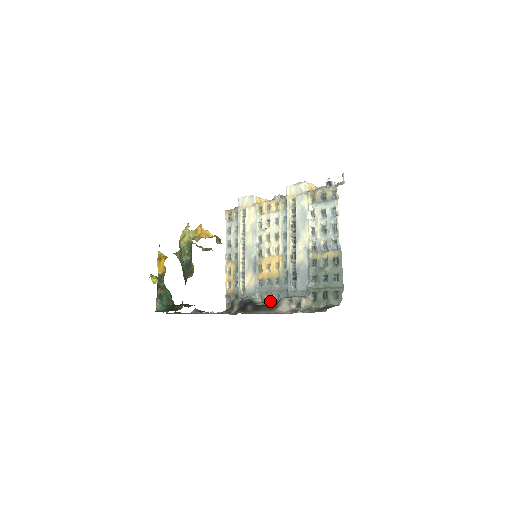
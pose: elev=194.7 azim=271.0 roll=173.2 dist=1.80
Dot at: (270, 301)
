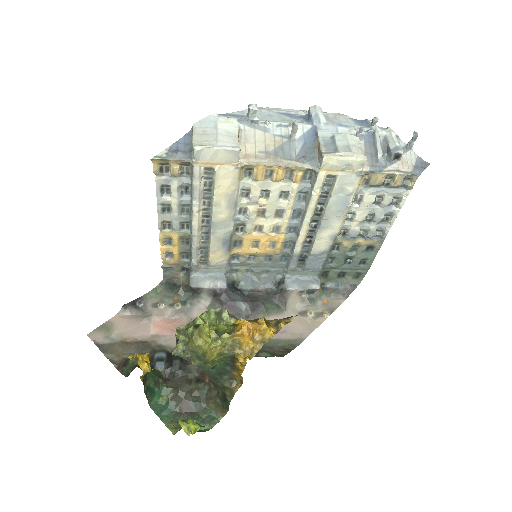
Dot at: (257, 280)
